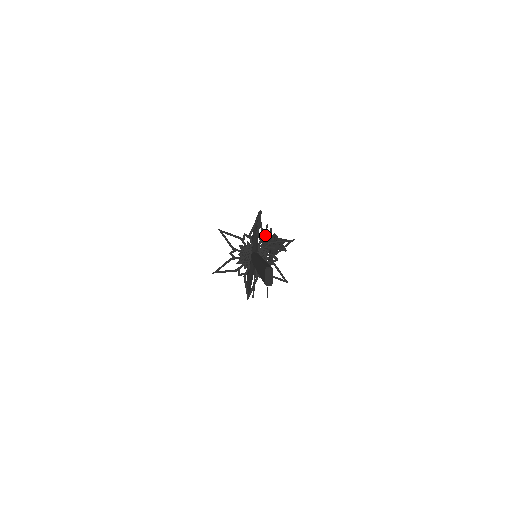
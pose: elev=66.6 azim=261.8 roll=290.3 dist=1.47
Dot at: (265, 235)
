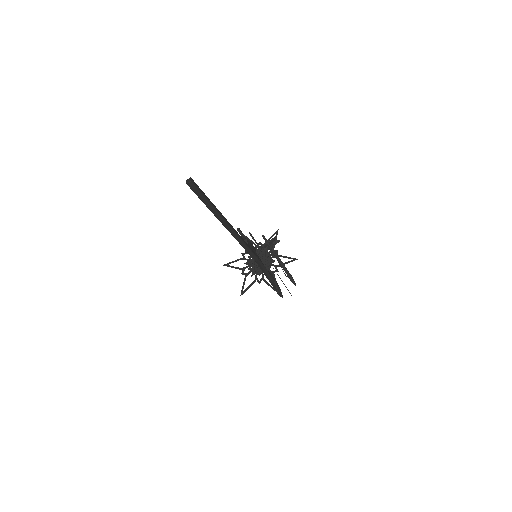
Dot at: (256, 242)
